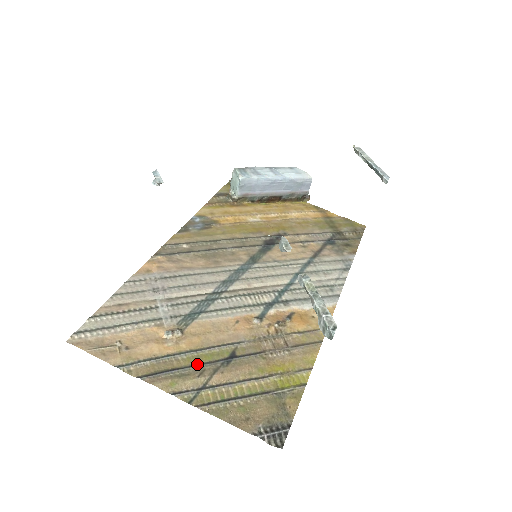
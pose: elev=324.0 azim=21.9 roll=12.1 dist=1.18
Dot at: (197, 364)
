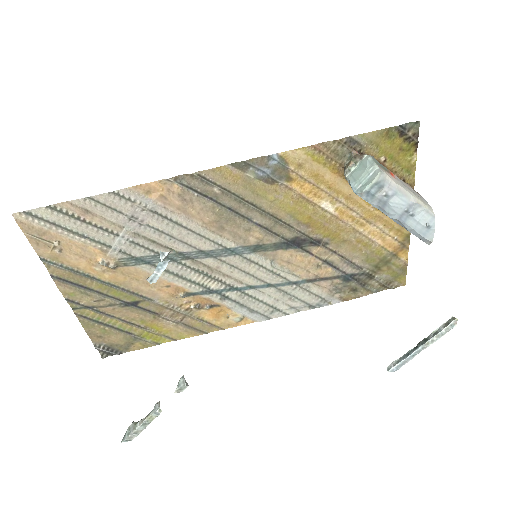
Dot at: (103, 293)
